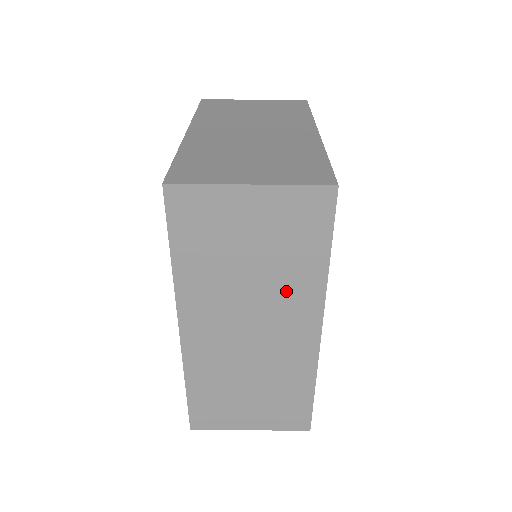
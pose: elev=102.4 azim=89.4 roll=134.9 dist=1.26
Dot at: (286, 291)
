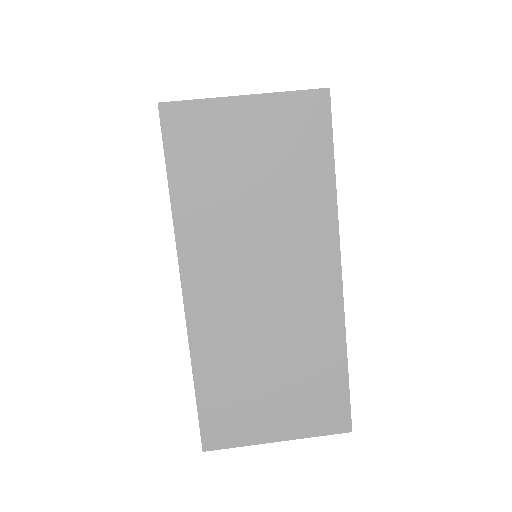
Dot at: (295, 220)
